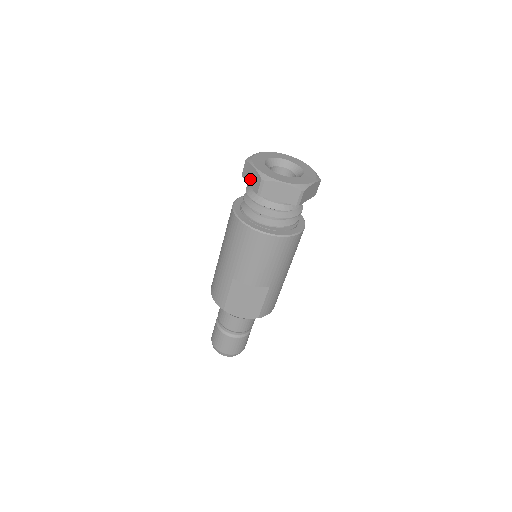
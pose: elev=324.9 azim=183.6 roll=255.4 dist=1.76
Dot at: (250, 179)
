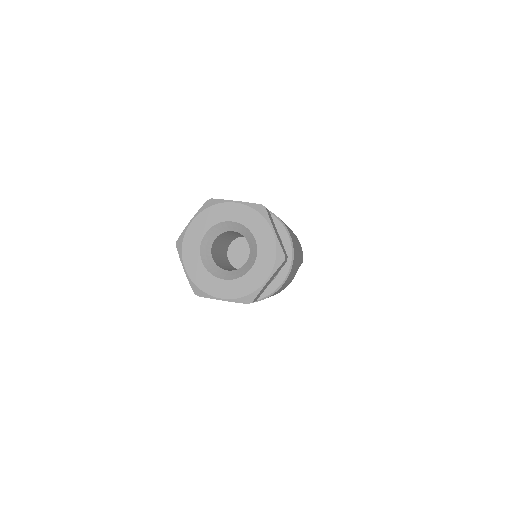
Dot at: occluded
